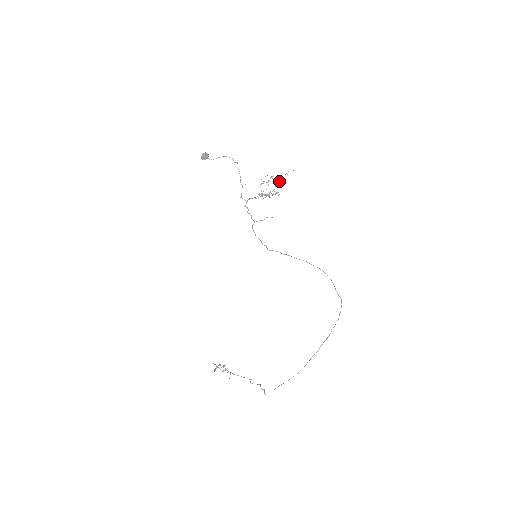
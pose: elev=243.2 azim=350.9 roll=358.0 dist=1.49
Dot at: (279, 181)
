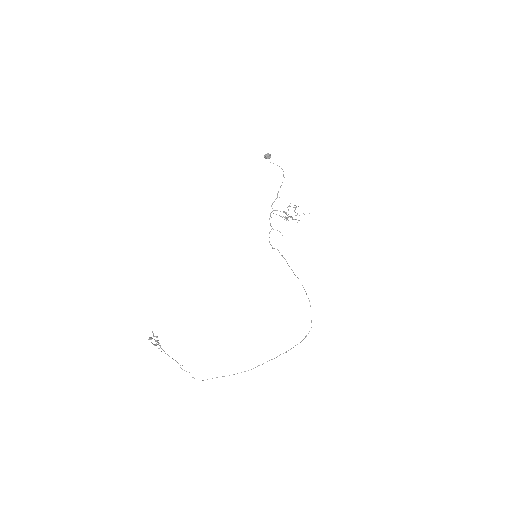
Dot at: occluded
